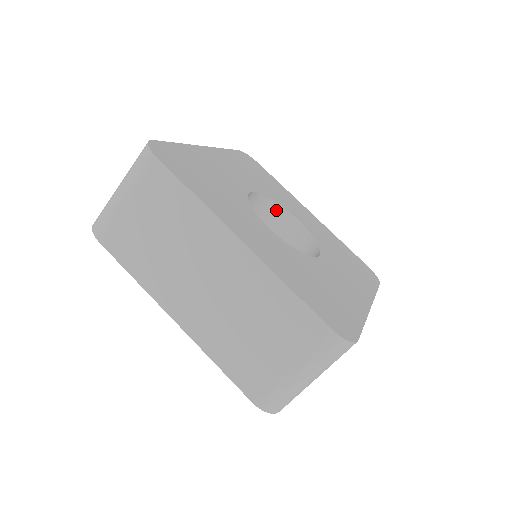
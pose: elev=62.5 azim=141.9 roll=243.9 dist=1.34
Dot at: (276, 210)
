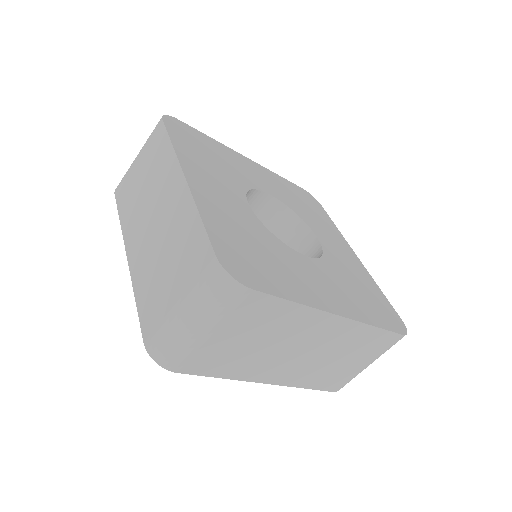
Dot at: (250, 195)
